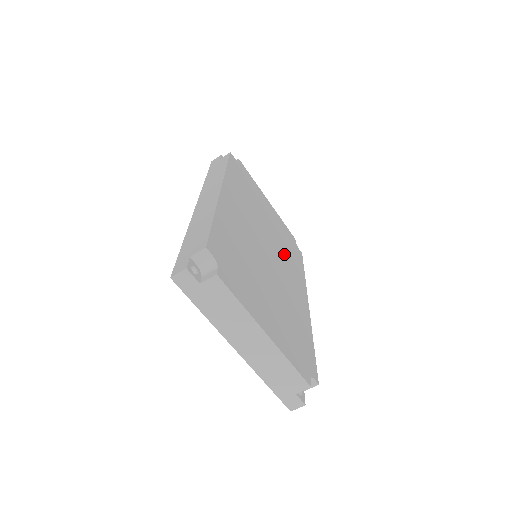
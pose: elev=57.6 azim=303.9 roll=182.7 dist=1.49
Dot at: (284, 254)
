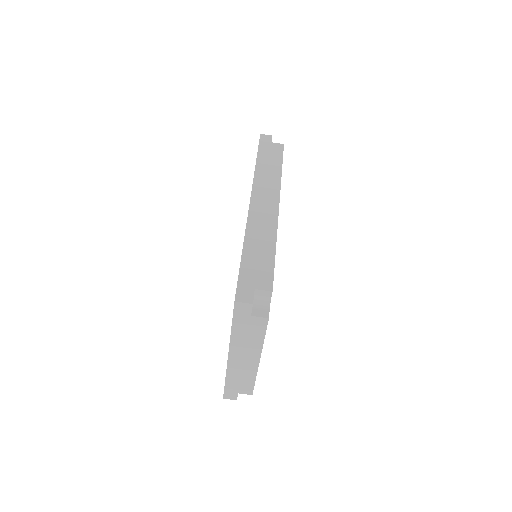
Dot at: occluded
